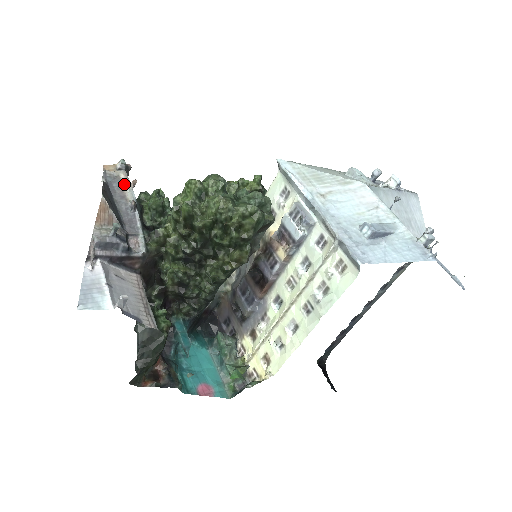
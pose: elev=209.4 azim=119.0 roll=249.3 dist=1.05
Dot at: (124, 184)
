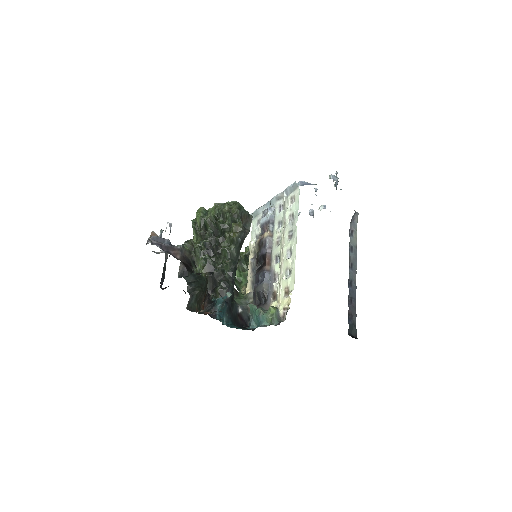
Dot at: occluded
